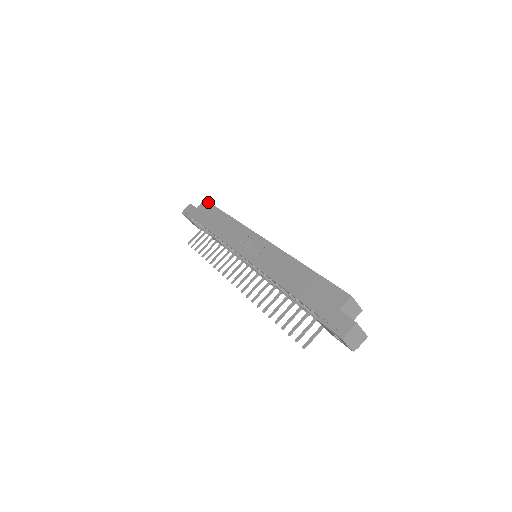
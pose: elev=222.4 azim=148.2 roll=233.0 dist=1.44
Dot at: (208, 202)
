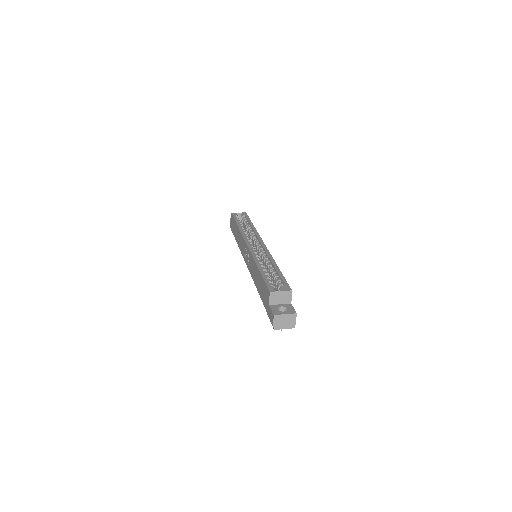
Dot at: (232, 216)
